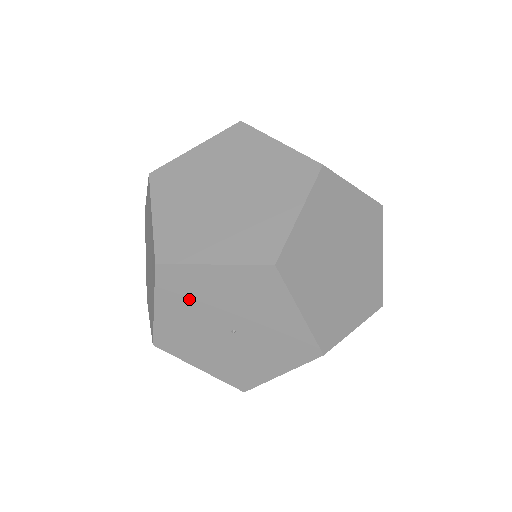
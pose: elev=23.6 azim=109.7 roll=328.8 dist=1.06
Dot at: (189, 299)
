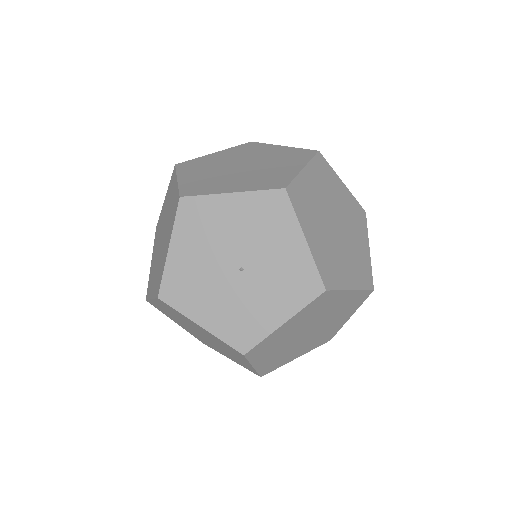
Dot at: (204, 234)
